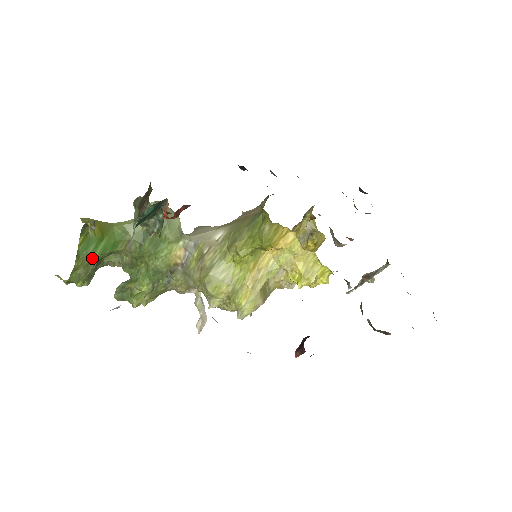
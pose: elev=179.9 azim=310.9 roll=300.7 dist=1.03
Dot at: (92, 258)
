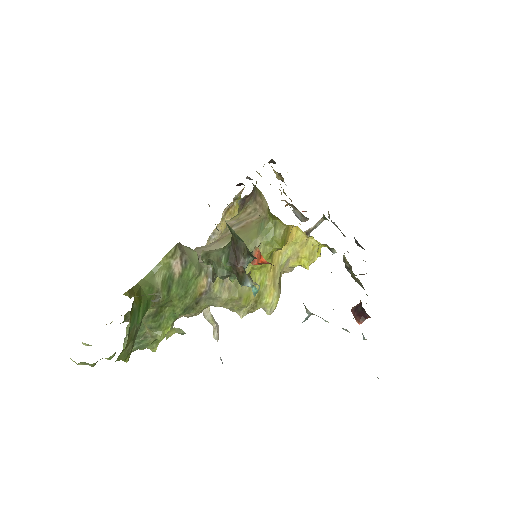
Dot at: (136, 328)
